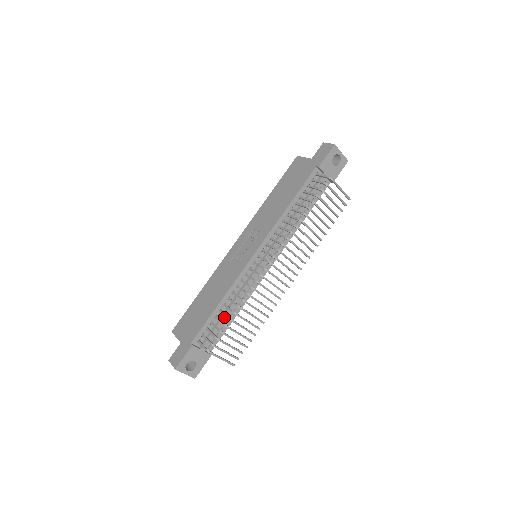
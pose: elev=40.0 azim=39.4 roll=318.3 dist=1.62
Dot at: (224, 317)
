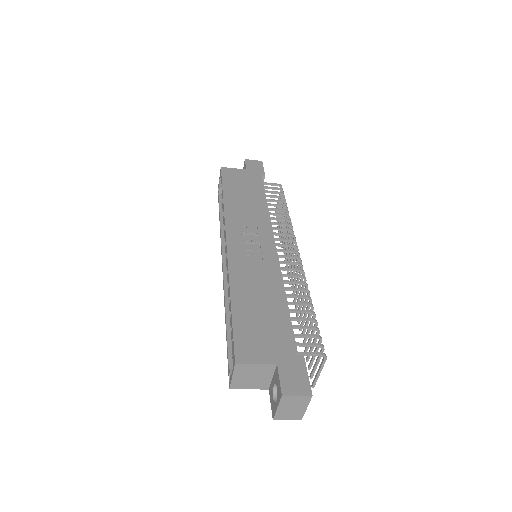
Dot at: occluded
